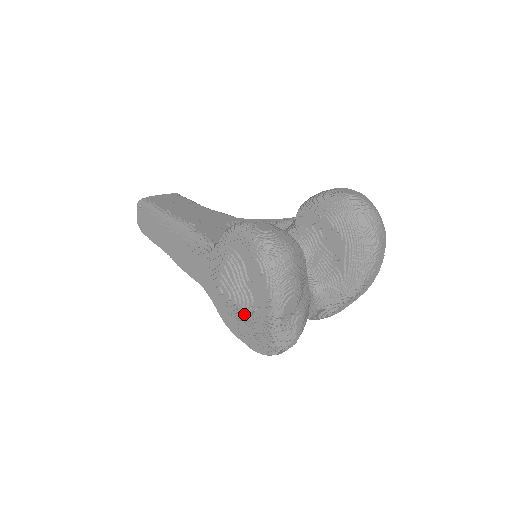
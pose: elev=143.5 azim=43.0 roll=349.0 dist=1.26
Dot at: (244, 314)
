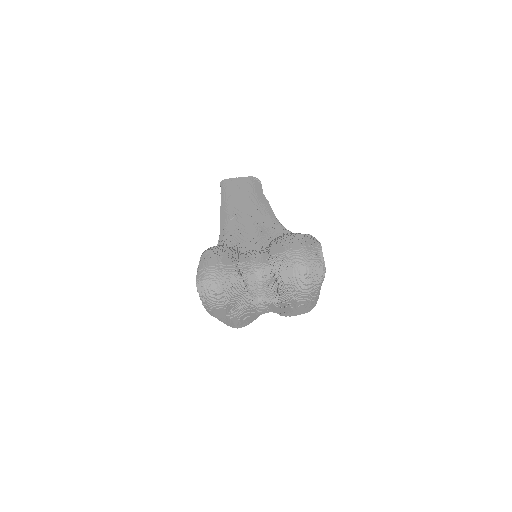
Dot at: occluded
